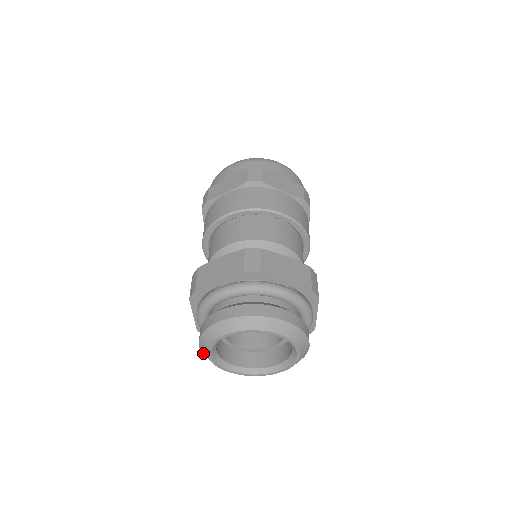
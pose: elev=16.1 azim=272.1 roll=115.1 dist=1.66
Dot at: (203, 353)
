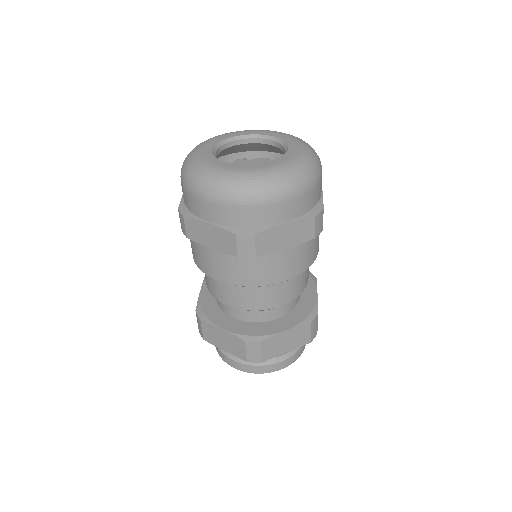
Dot at: occluded
